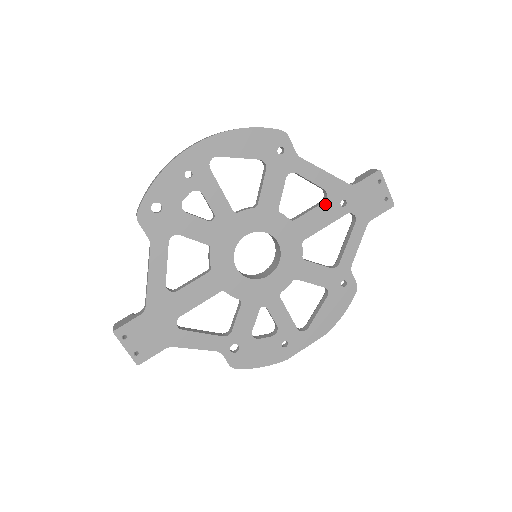
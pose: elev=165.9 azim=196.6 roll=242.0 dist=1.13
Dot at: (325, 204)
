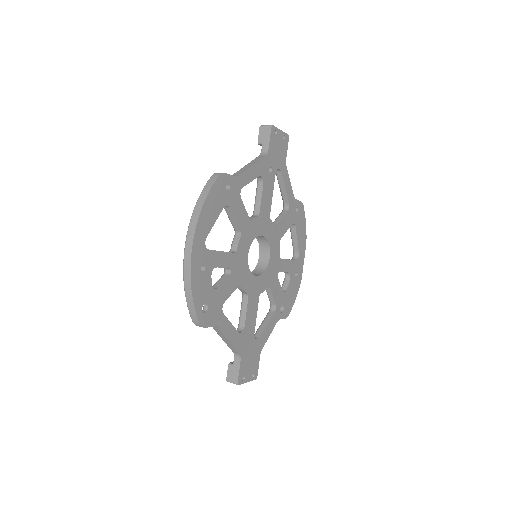
Dot at: (264, 183)
